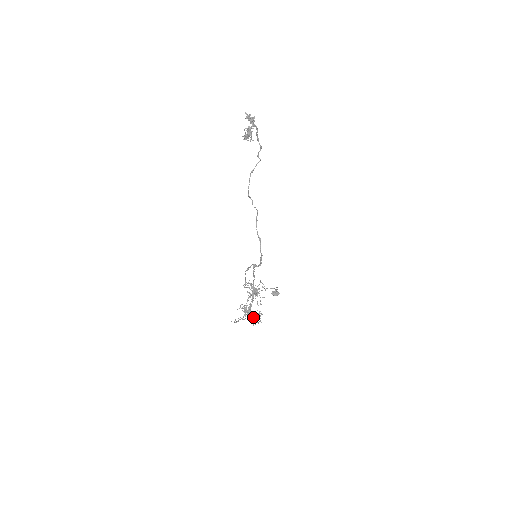
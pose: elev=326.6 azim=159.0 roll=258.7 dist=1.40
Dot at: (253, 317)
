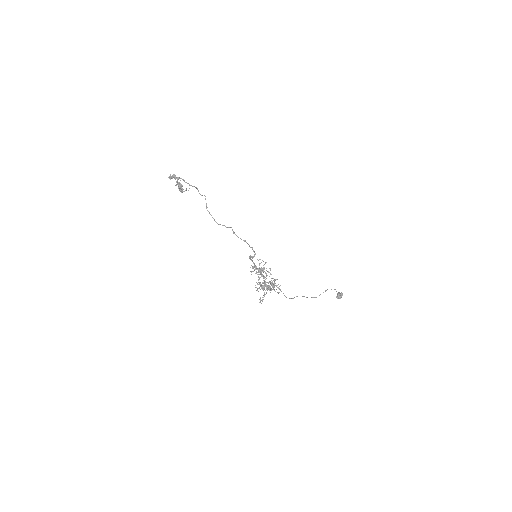
Dot at: (272, 287)
